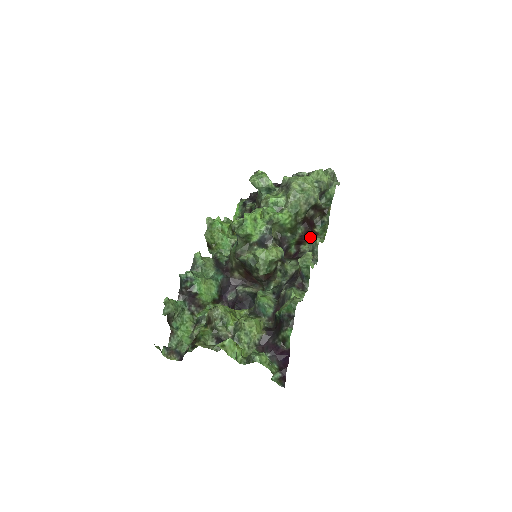
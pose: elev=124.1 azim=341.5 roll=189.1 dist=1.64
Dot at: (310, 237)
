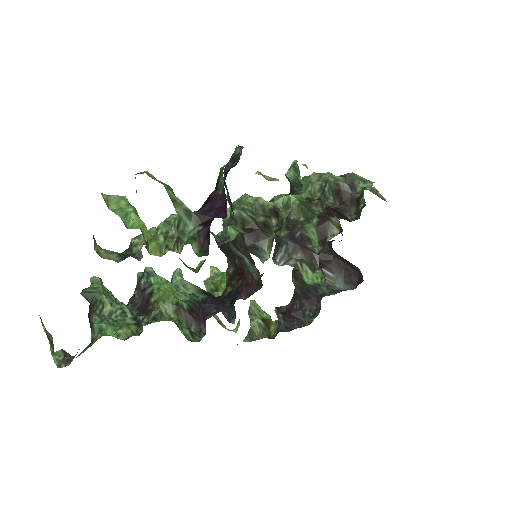
Dot at: occluded
